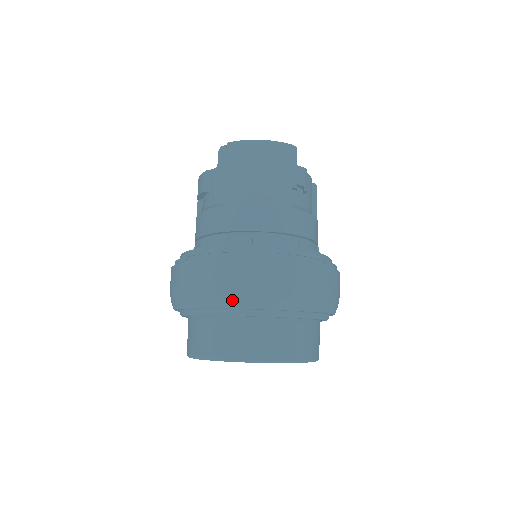
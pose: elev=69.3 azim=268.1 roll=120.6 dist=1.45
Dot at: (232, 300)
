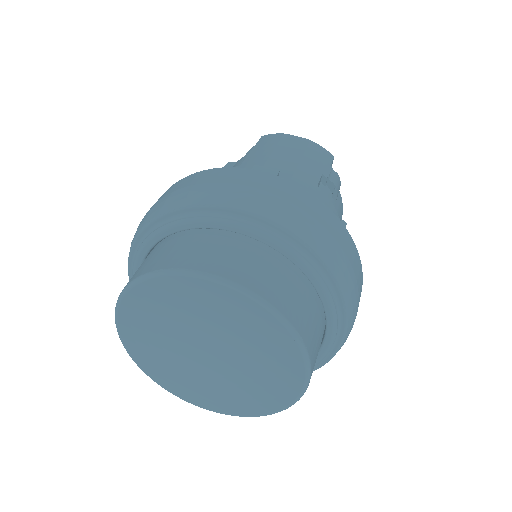
Dot at: (216, 196)
